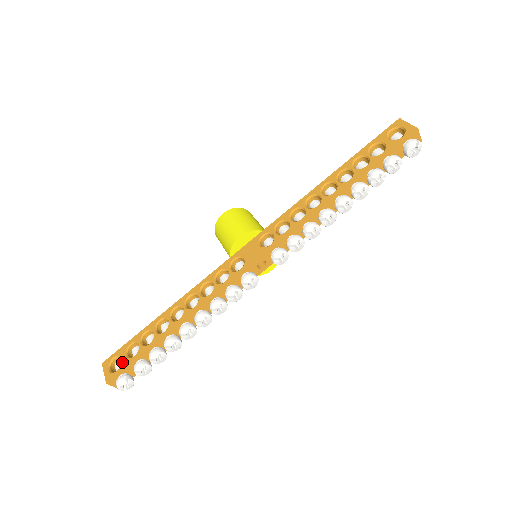
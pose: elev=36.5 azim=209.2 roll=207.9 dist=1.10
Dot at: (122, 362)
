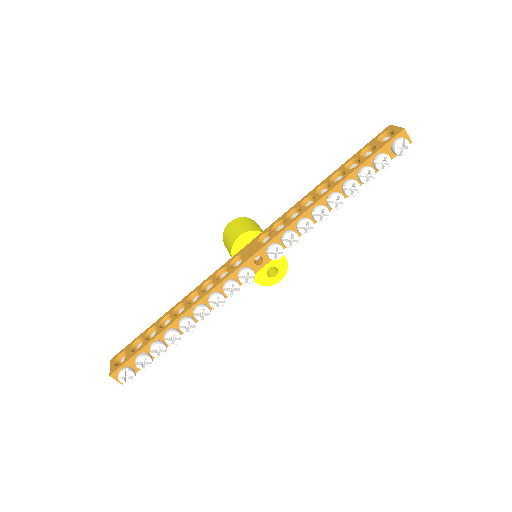
Dot at: (126, 356)
